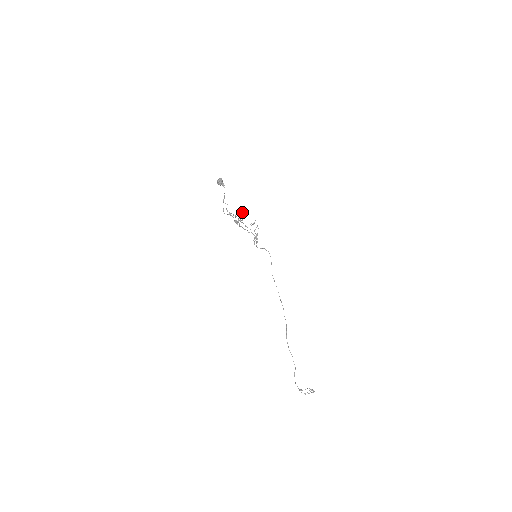
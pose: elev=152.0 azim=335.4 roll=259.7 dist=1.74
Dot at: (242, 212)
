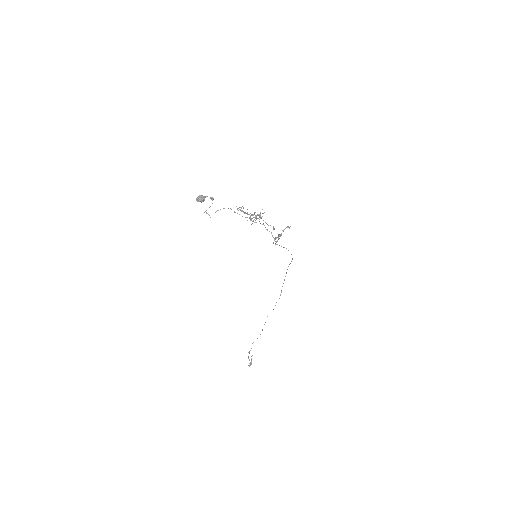
Dot at: (258, 215)
